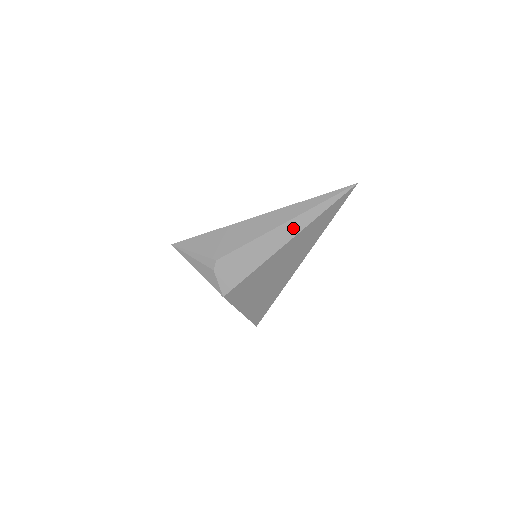
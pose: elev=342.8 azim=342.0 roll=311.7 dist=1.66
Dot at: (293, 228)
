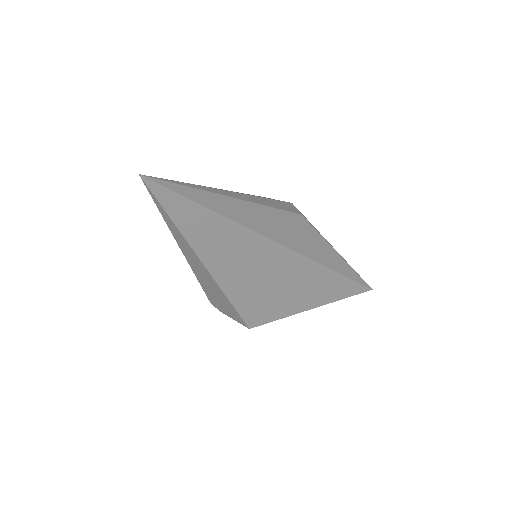
Dot at: (188, 250)
